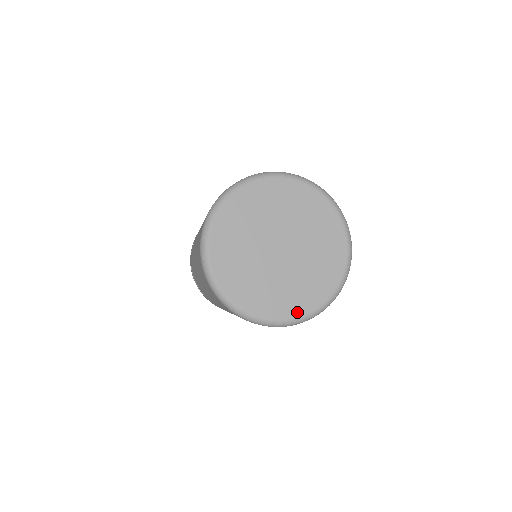
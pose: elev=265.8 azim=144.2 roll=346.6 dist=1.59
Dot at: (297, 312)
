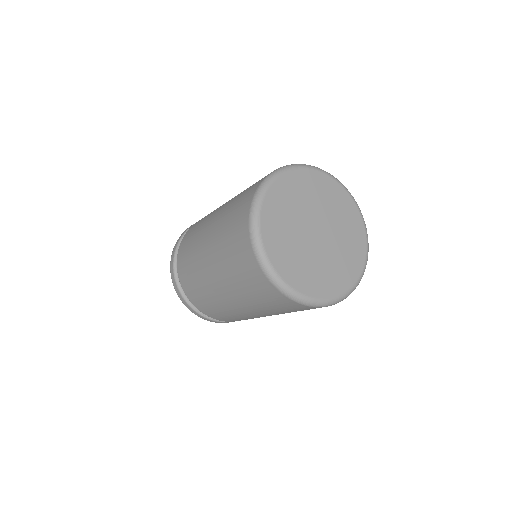
Dot at: (309, 291)
